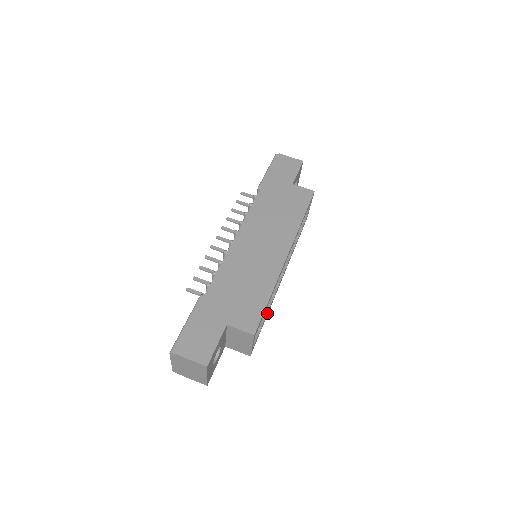
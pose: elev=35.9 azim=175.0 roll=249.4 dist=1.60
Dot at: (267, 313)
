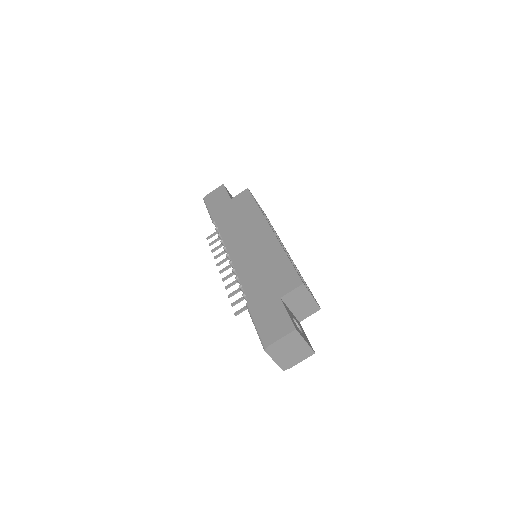
Dot at: (301, 277)
